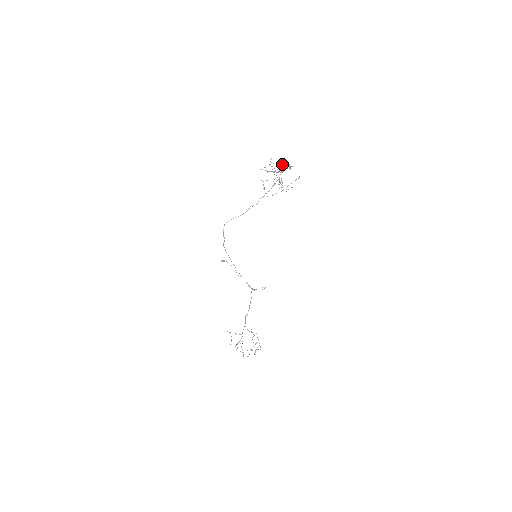
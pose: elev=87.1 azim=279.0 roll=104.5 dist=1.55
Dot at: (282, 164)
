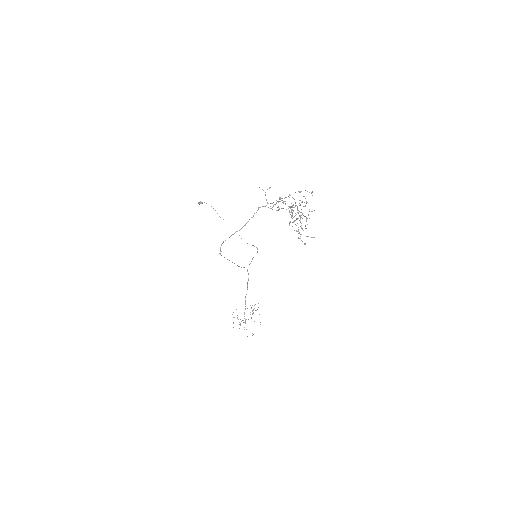
Dot at: (302, 218)
